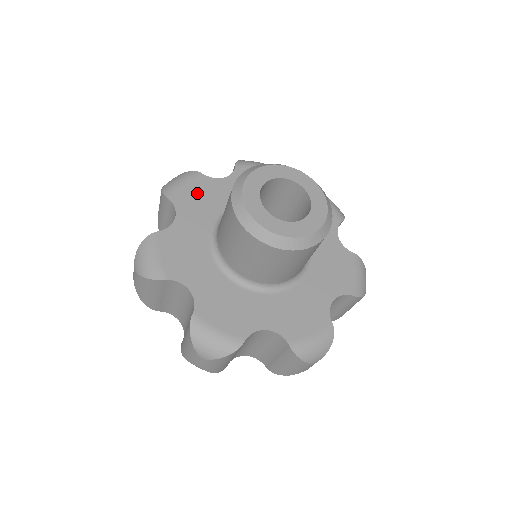
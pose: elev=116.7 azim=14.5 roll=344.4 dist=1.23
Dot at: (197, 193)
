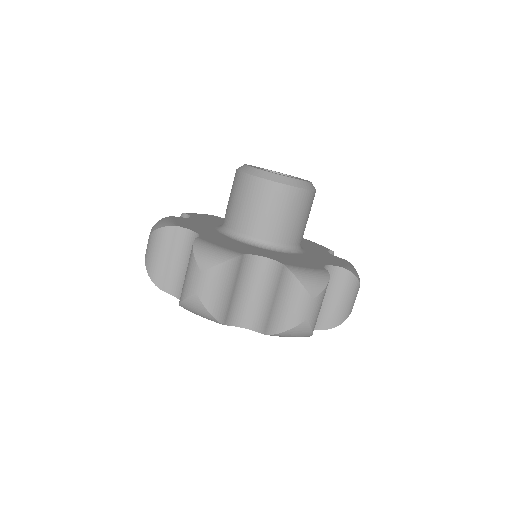
Dot at: (187, 223)
